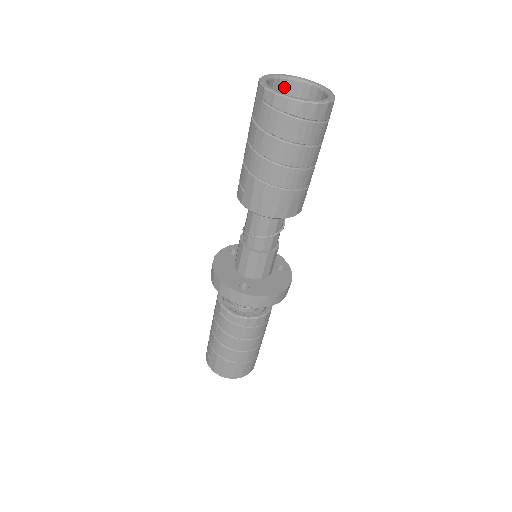
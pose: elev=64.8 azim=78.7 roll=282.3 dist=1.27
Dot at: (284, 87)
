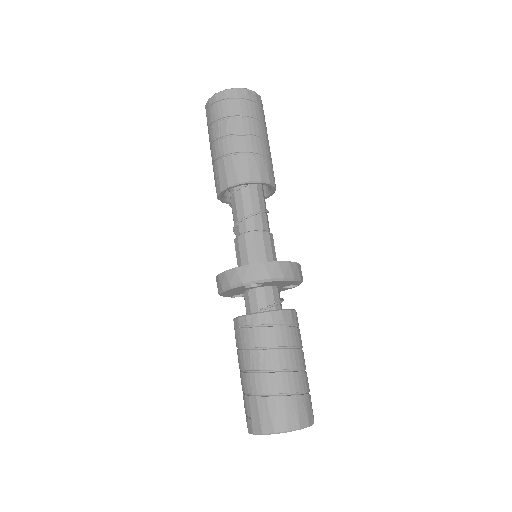
Dot at: occluded
